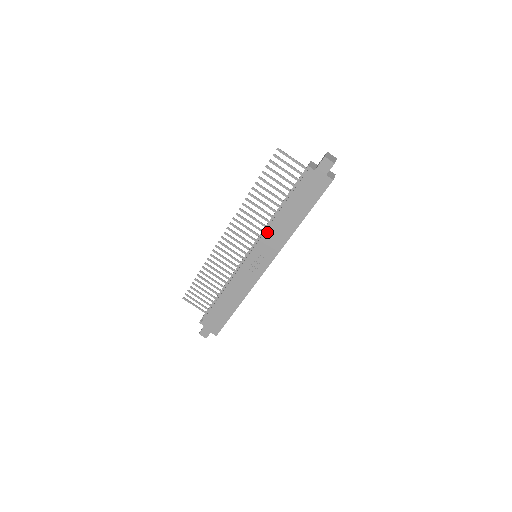
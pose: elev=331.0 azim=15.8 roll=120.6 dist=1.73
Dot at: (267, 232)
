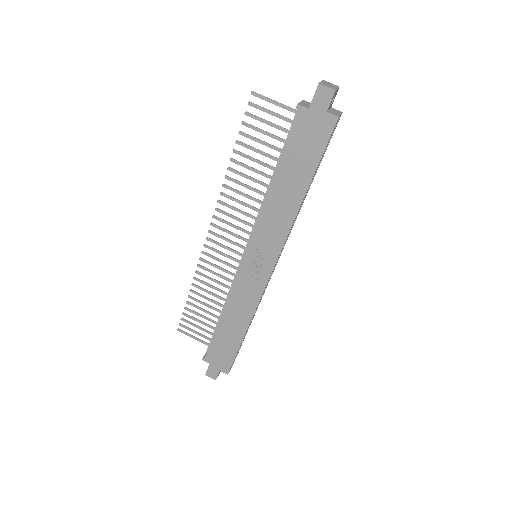
Dot at: (261, 217)
